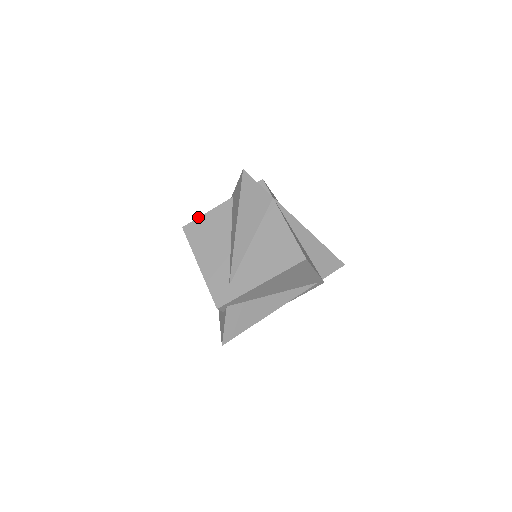
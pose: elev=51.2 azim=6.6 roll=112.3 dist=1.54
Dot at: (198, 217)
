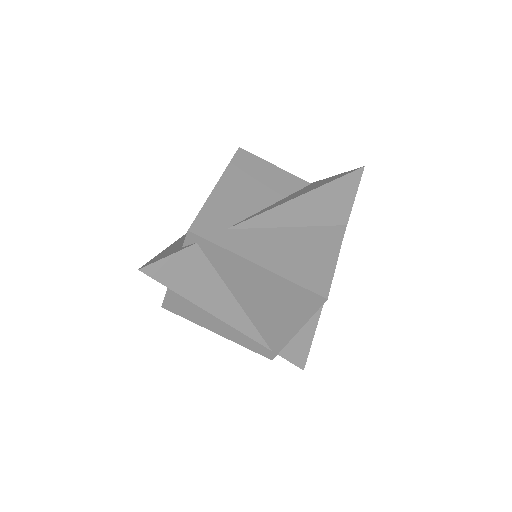
Dot at: occluded
